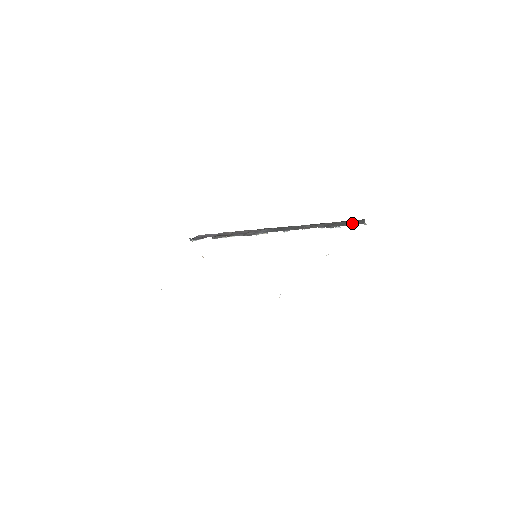
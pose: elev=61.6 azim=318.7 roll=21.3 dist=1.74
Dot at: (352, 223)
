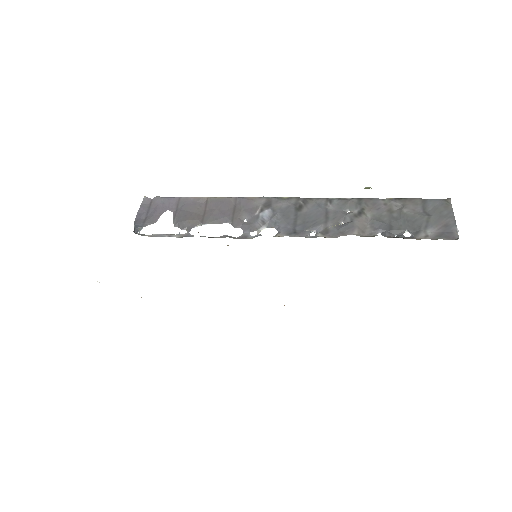
Dot at: (432, 222)
